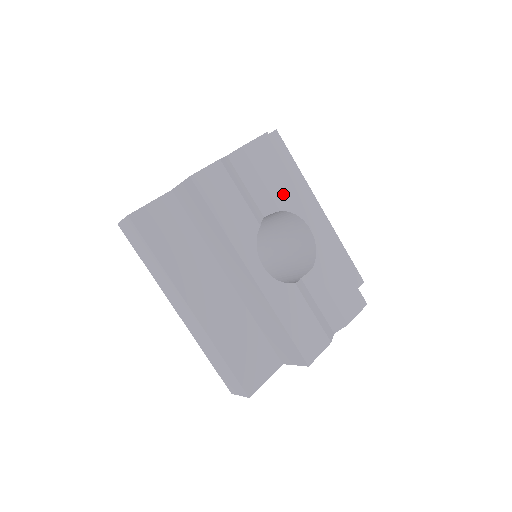
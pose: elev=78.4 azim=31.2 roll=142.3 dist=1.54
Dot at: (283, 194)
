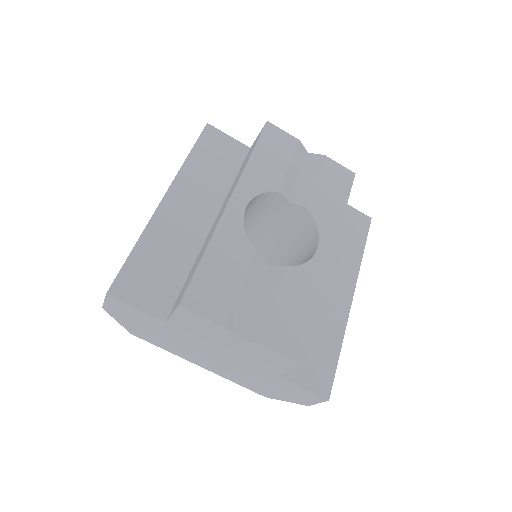
Dot at: (322, 206)
